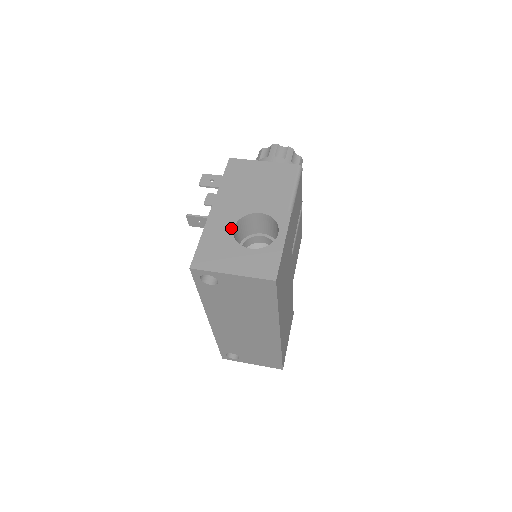
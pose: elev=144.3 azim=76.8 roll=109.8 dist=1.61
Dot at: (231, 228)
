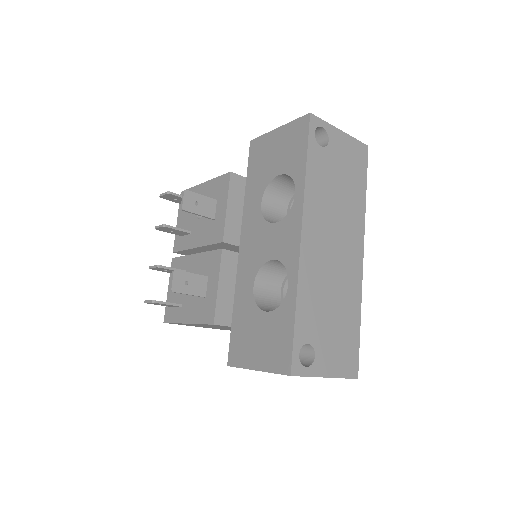
Dot at: occluded
